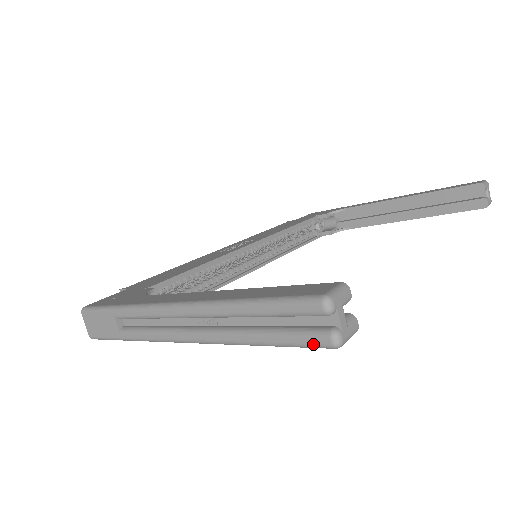
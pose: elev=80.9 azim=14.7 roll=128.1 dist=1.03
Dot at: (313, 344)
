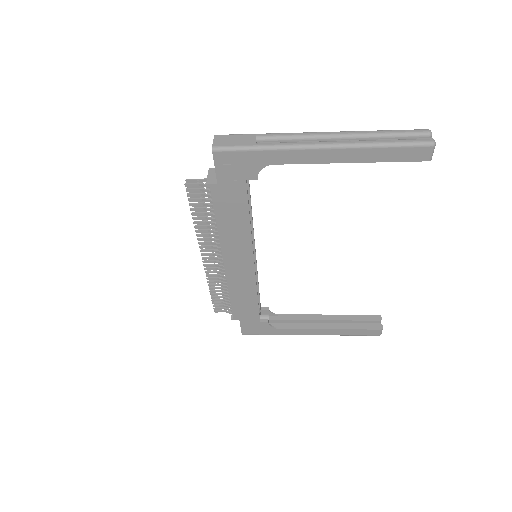
Dot at: (422, 141)
